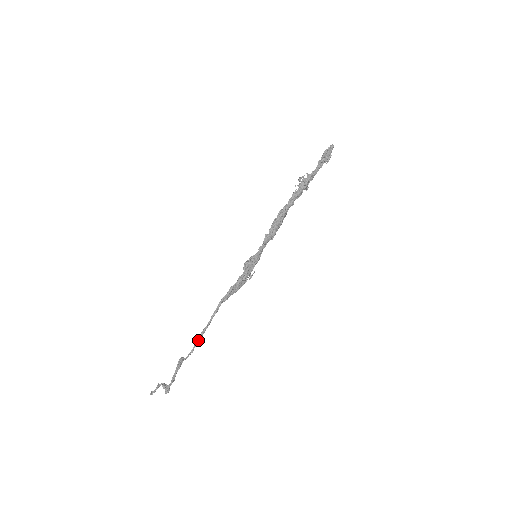
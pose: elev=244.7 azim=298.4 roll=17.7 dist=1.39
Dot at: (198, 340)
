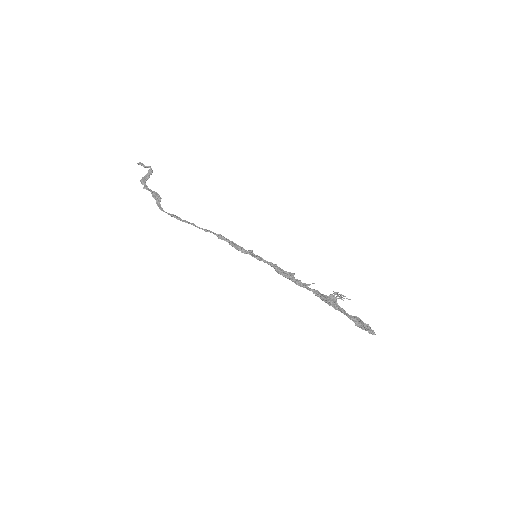
Dot at: (171, 216)
